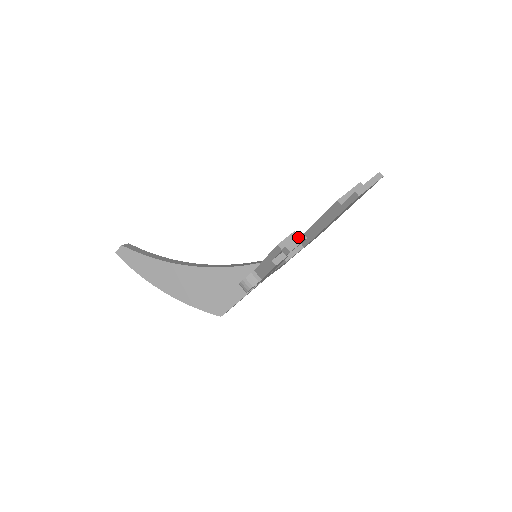
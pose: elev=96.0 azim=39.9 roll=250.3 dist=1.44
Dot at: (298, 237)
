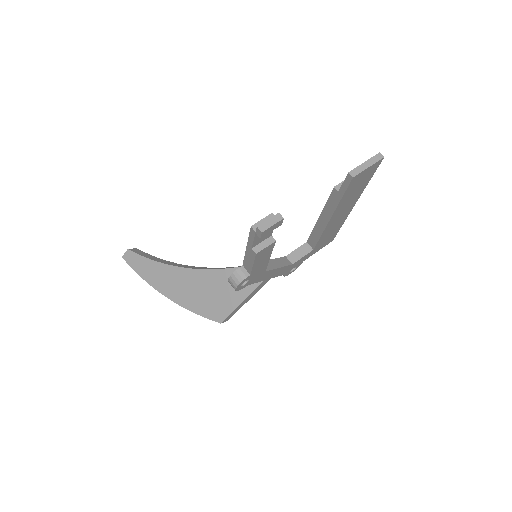
Dot at: (273, 217)
